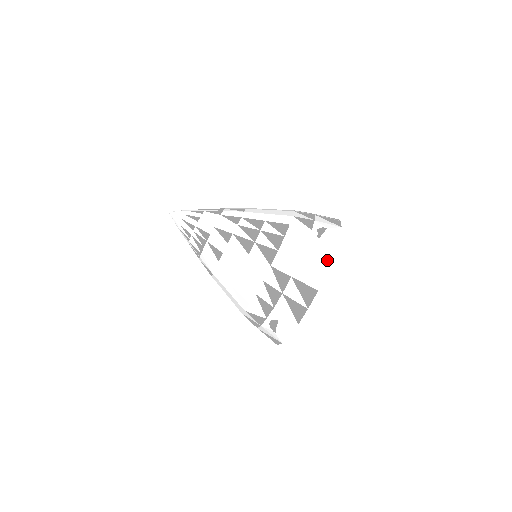
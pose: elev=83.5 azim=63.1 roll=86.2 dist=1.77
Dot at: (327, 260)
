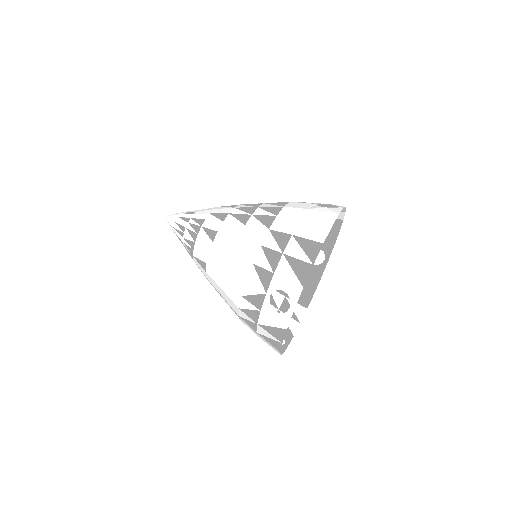
Dot at: (331, 218)
